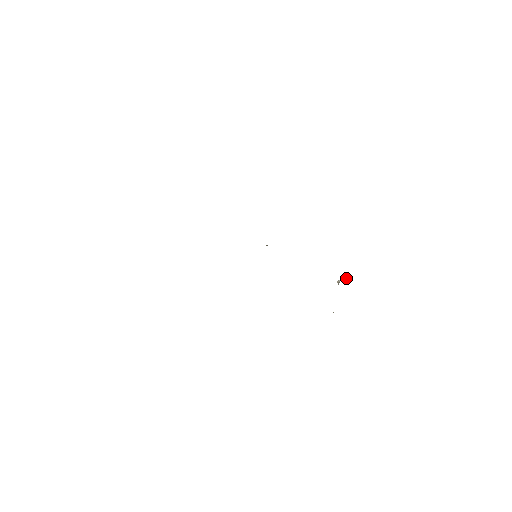
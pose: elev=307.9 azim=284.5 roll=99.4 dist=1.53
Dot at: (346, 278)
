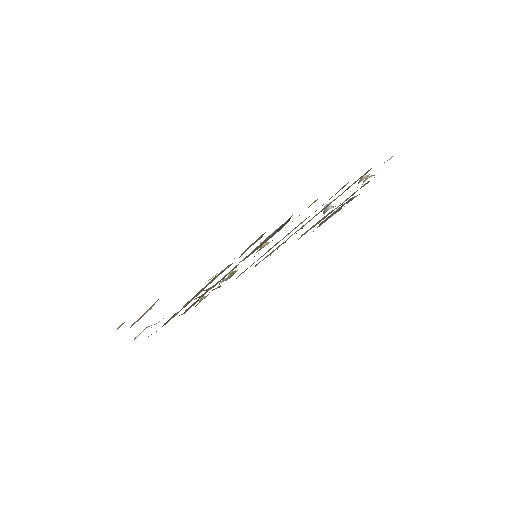
Dot at: occluded
